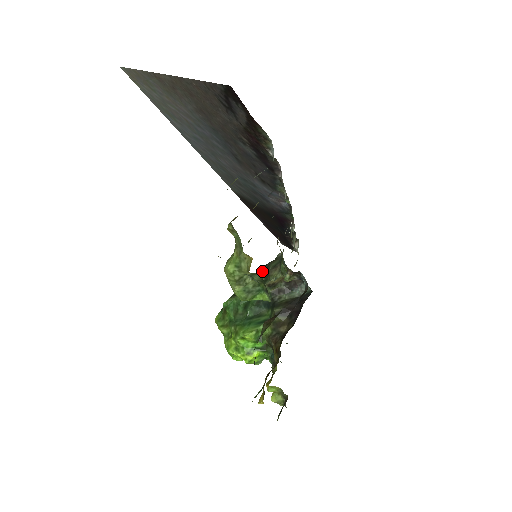
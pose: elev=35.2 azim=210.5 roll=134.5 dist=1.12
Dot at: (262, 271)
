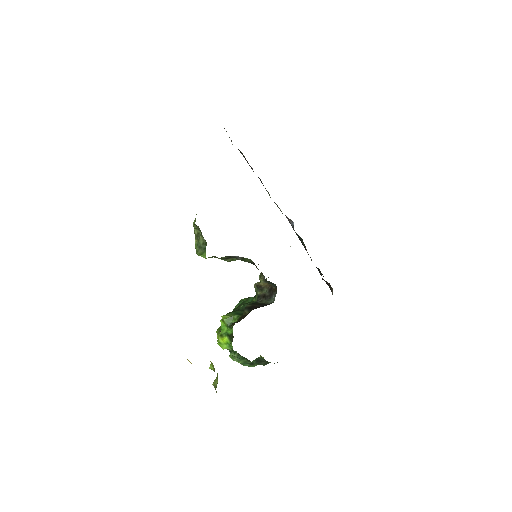
Dot at: occluded
